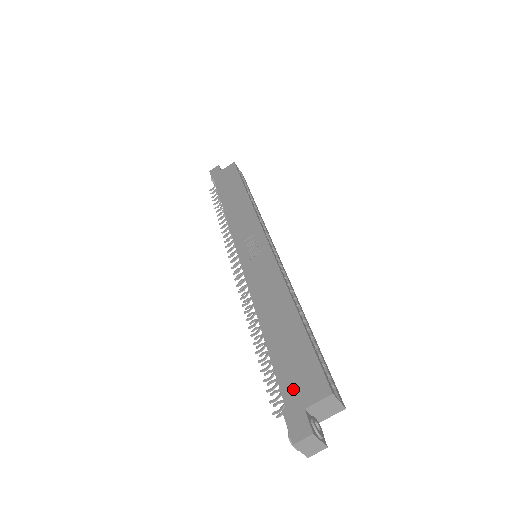
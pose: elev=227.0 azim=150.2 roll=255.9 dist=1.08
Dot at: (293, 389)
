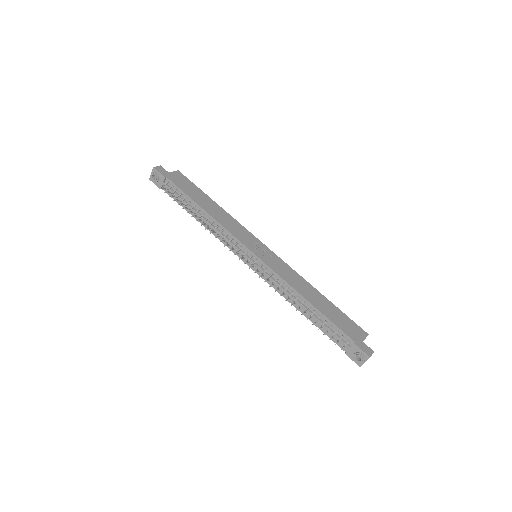
Dot at: (352, 333)
